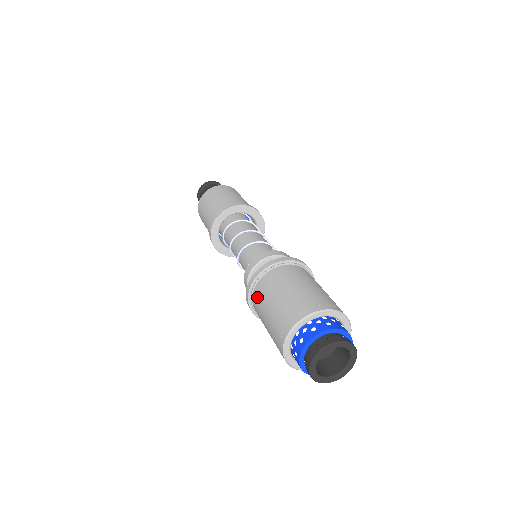
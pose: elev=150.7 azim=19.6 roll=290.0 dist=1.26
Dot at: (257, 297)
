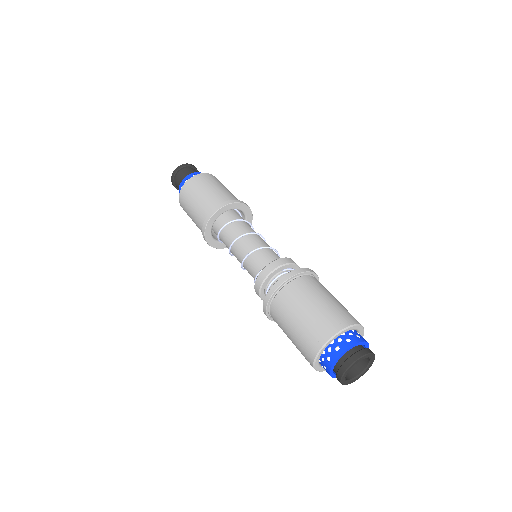
Dot at: occluded
